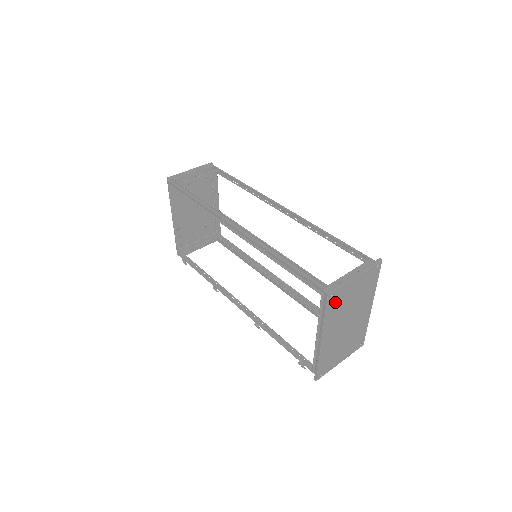
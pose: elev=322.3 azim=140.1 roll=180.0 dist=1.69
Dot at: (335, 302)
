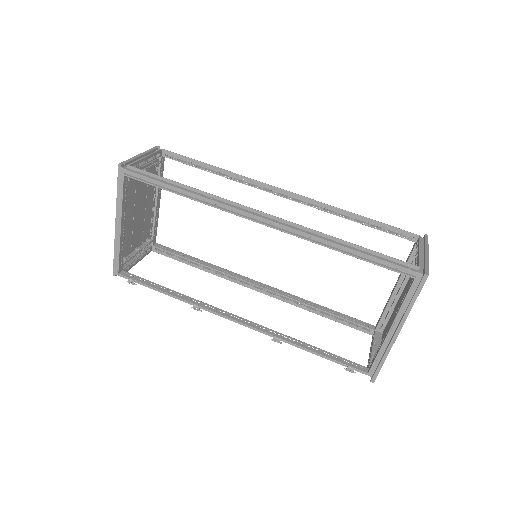
Dot at: occluded
